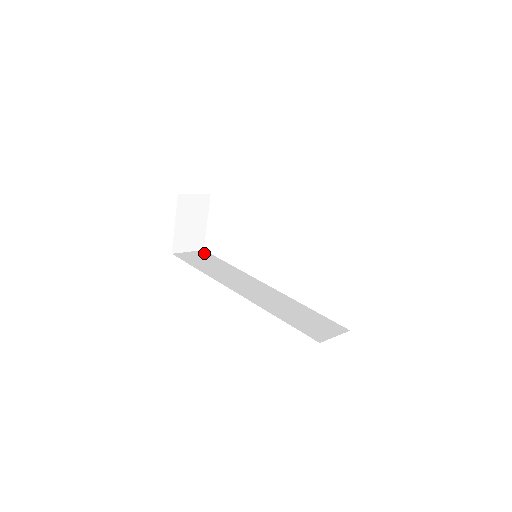
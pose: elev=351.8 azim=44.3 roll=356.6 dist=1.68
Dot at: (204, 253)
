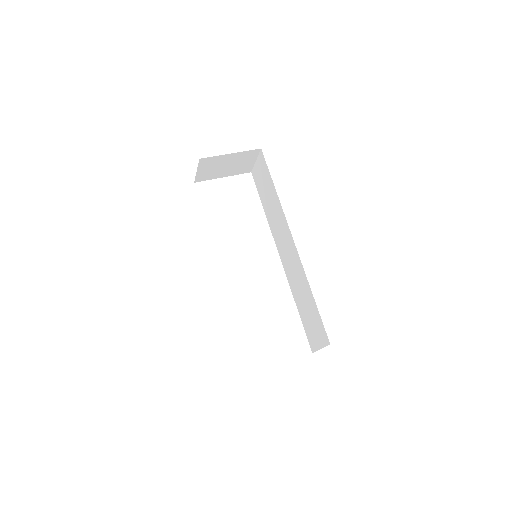
Dot at: occluded
